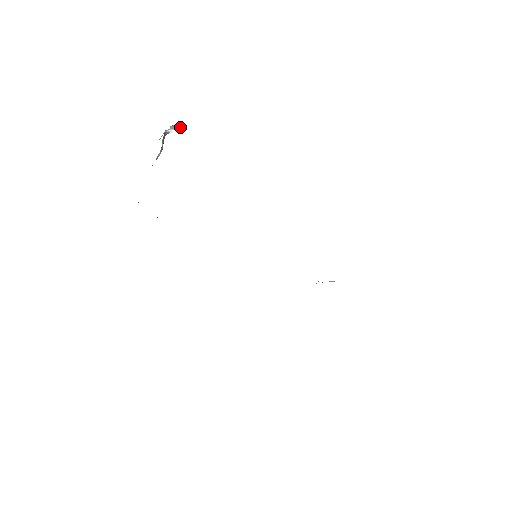
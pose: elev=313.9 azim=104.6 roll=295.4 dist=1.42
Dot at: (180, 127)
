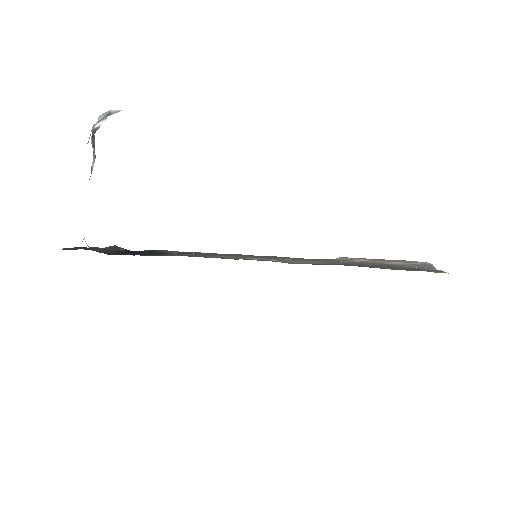
Dot at: (111, 114)
